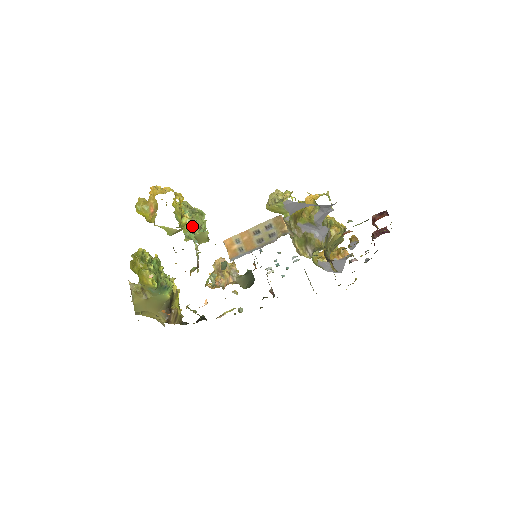
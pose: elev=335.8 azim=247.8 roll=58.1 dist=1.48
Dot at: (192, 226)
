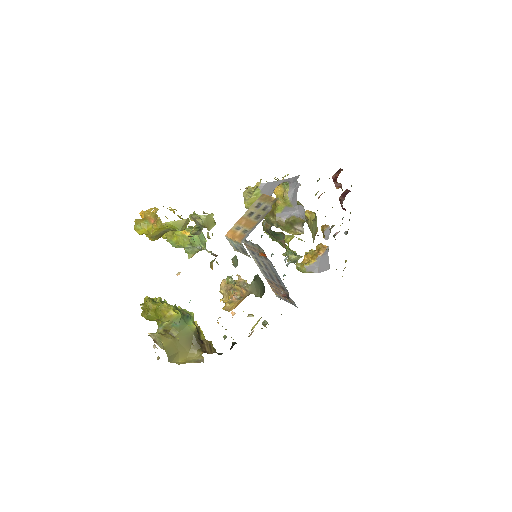
Dot at: (191, 235)
